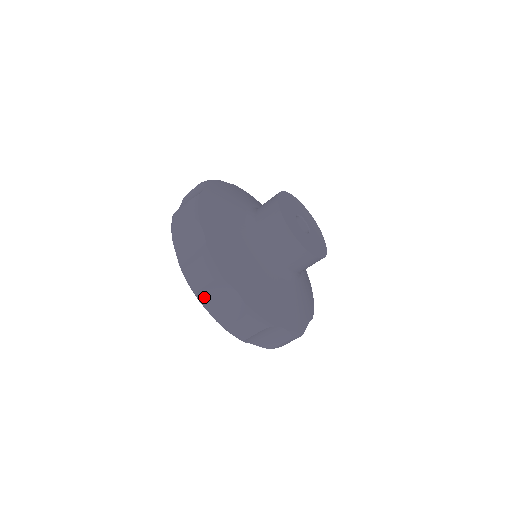
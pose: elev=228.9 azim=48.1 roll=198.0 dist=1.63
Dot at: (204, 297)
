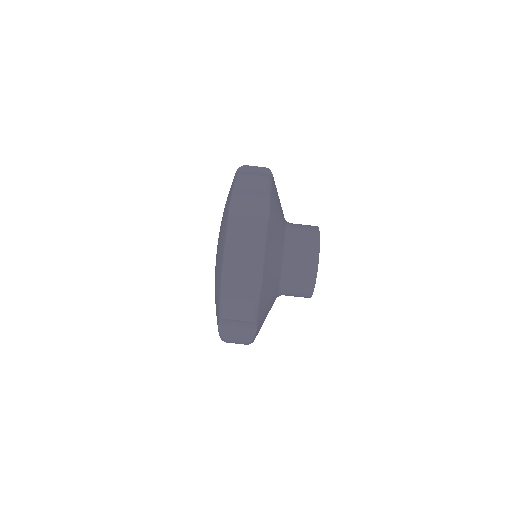
Dot at: (240, 196)
